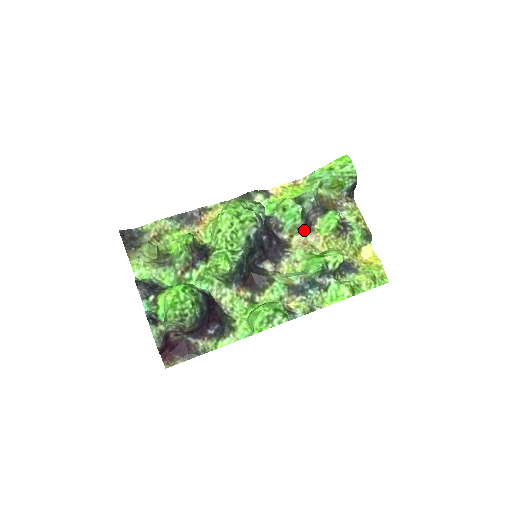
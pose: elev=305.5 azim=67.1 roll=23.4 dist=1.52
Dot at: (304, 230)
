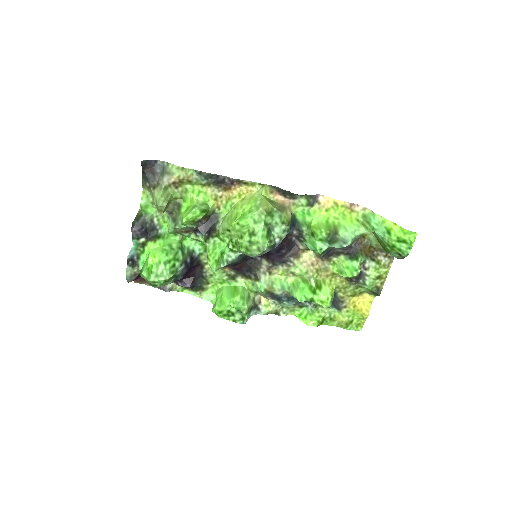
Dot at: occluded
